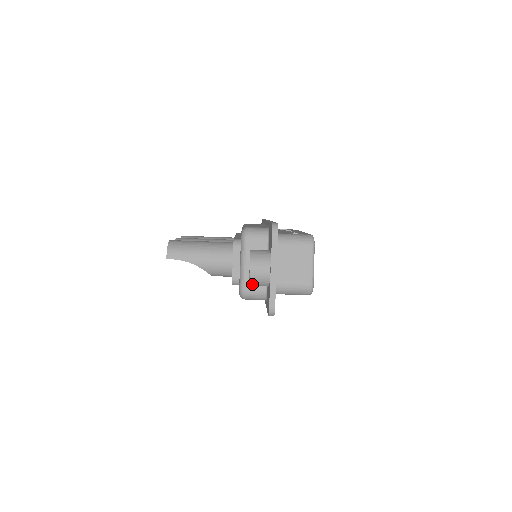
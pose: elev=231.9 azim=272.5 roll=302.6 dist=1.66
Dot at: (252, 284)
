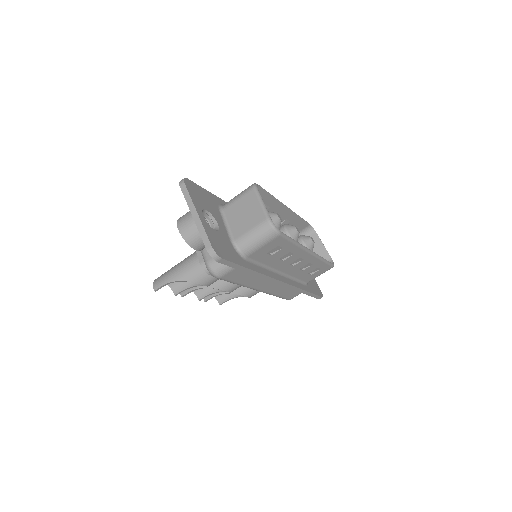
Dot at: (191, 244)
